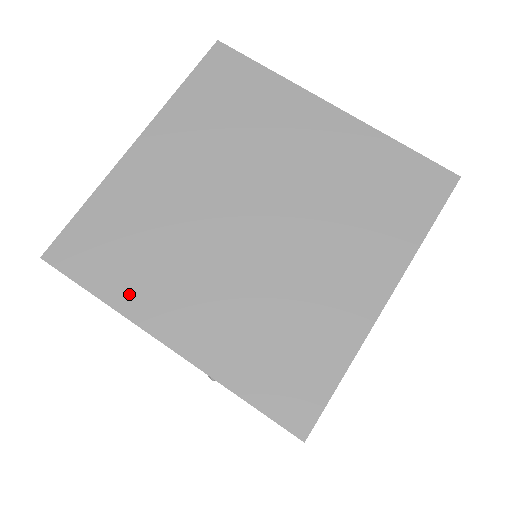
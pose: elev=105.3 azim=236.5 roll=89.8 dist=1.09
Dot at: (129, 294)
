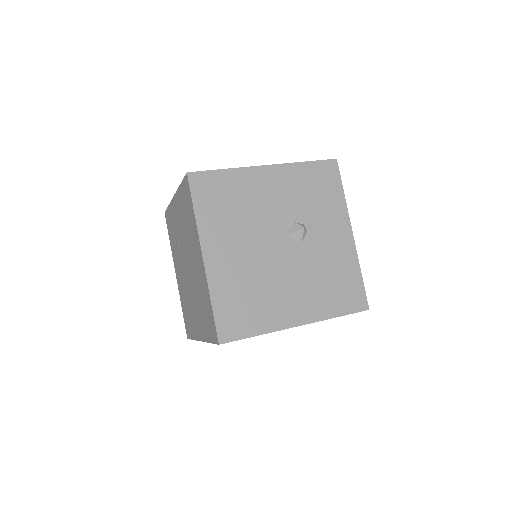
Dot at: occluded
